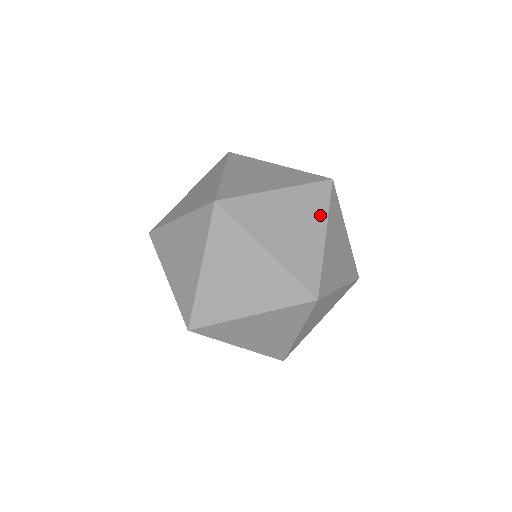
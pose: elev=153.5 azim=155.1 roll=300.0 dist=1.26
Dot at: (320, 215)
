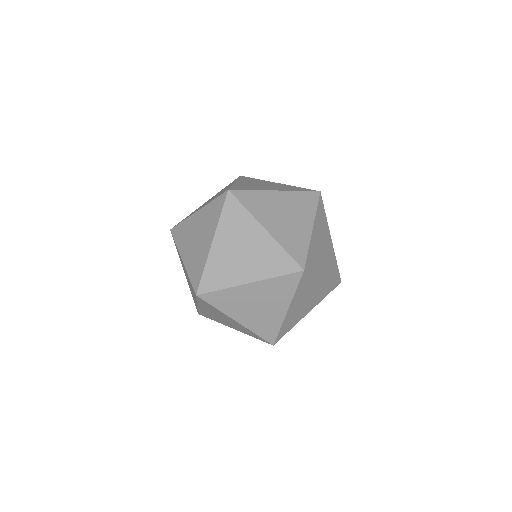
Dot at: (309, 213)
